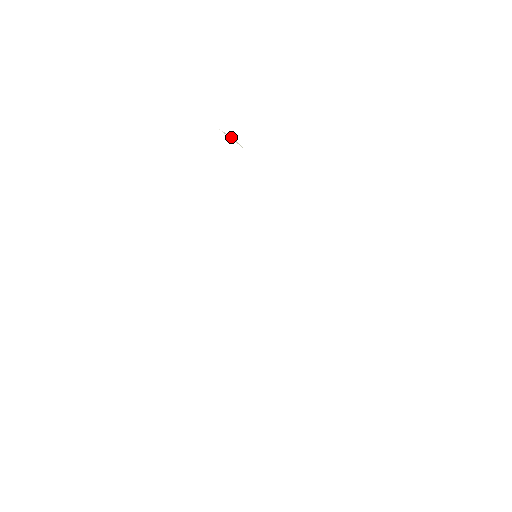
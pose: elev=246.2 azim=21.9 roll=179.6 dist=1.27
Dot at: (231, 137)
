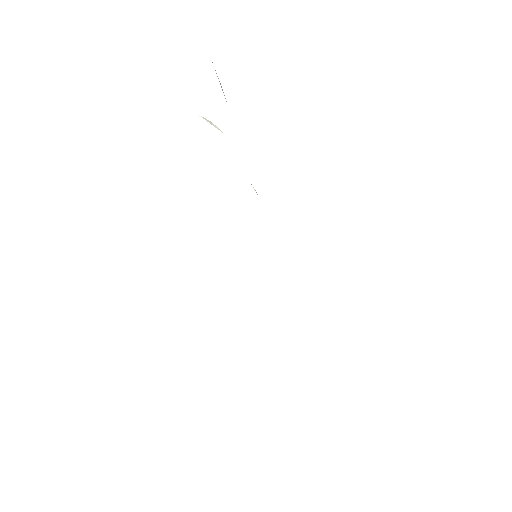
Dot at: (211, 122)
